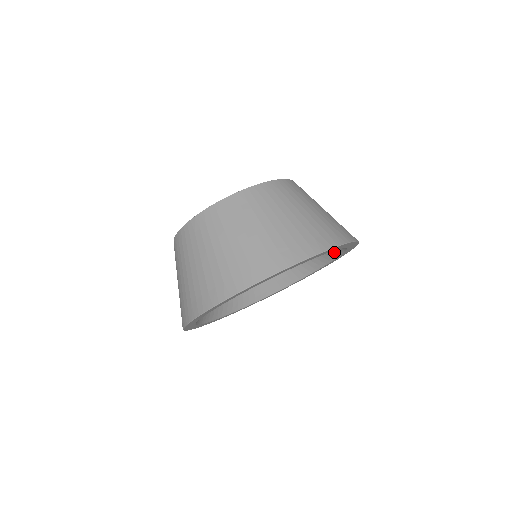
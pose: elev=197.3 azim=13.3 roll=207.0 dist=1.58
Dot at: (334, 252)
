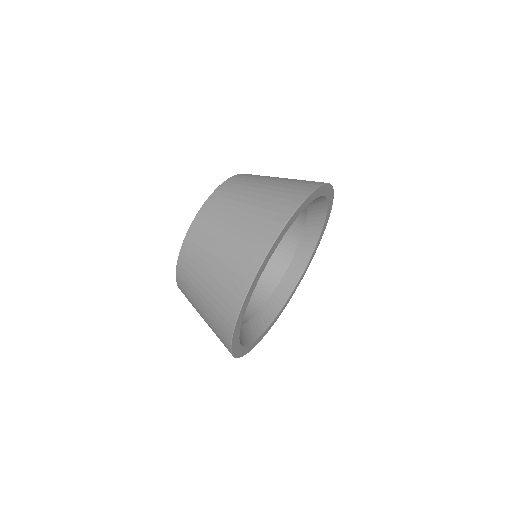
Dot at: occluded
